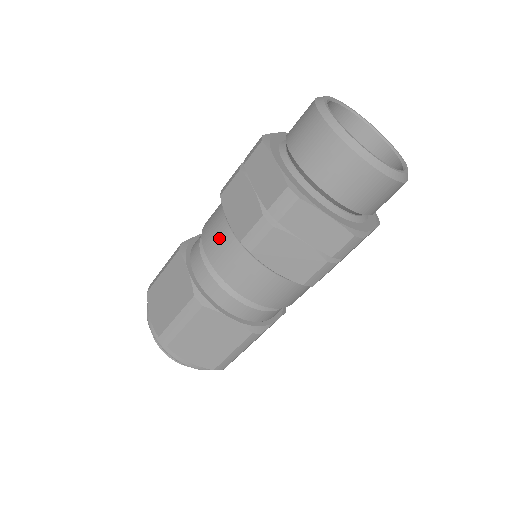
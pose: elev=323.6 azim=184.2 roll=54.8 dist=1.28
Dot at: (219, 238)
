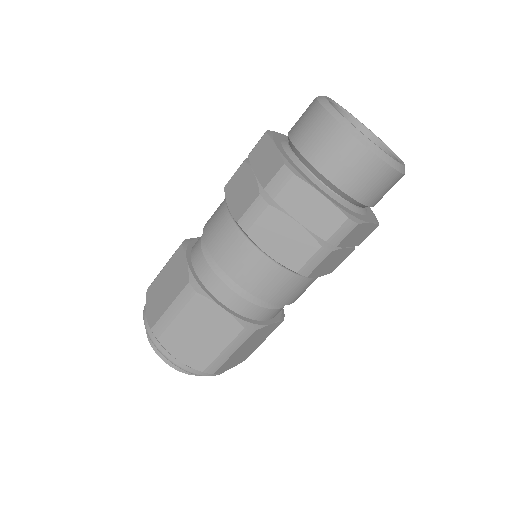
Dot at: (260, 272)
